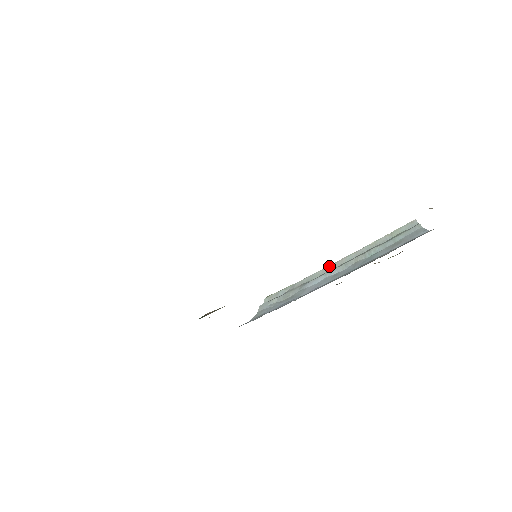
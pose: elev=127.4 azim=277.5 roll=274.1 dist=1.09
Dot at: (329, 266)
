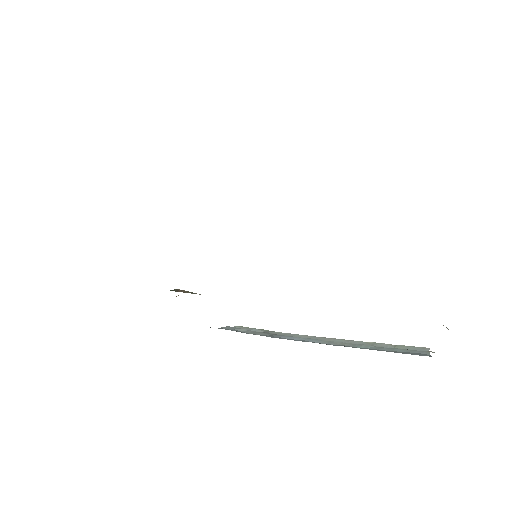
Dot at: (314, 336)
